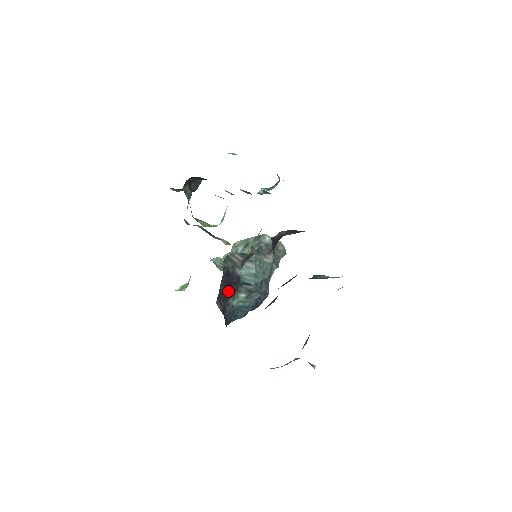
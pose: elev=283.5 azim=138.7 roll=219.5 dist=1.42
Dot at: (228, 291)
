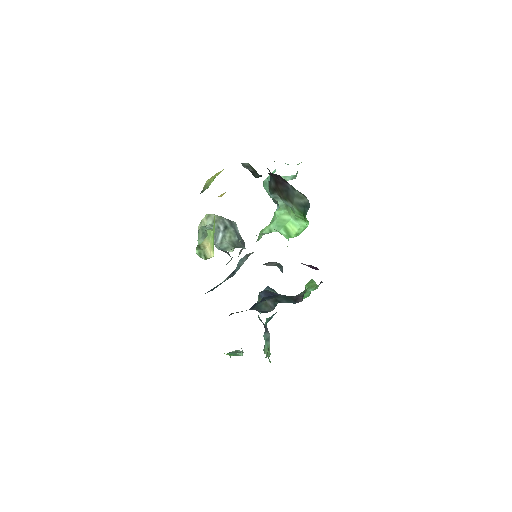
Dot at: occluded
